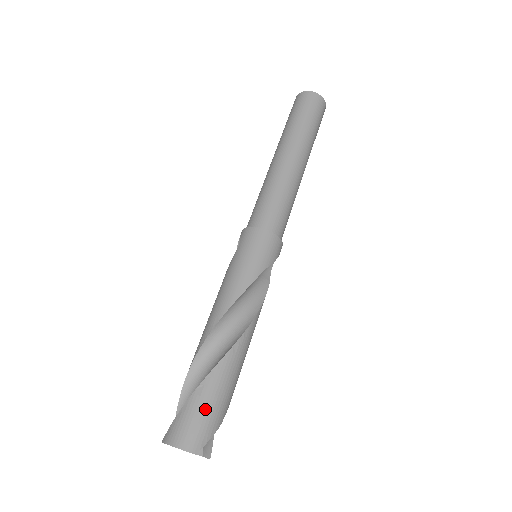
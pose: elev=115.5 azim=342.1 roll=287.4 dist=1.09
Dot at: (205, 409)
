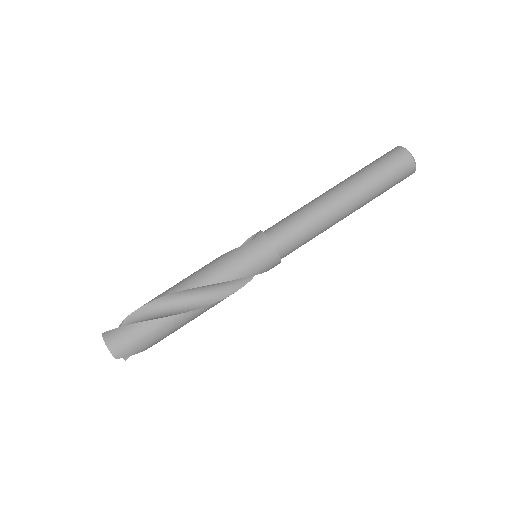
Dot at: (140, 338)
